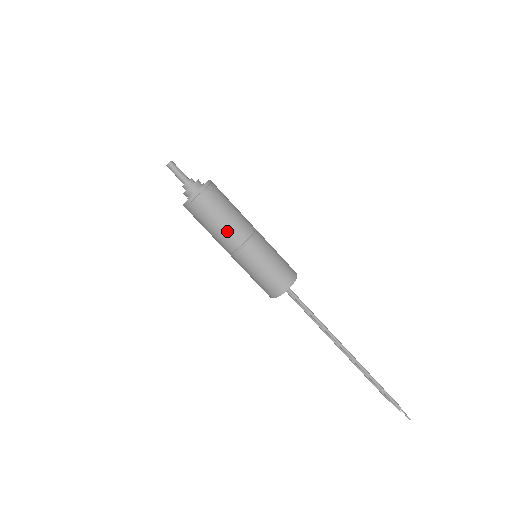
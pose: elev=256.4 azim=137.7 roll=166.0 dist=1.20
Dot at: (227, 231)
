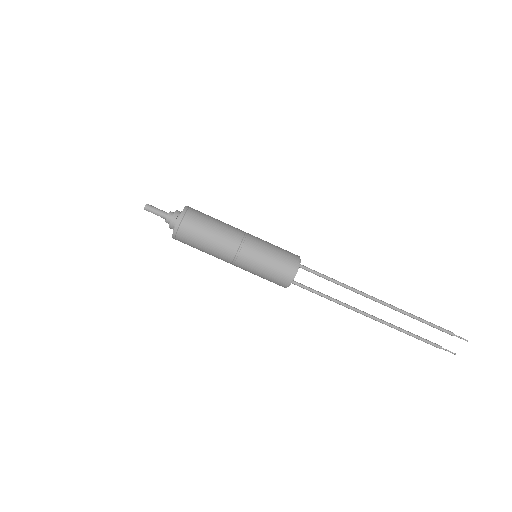
Dot at: (225, 230)
